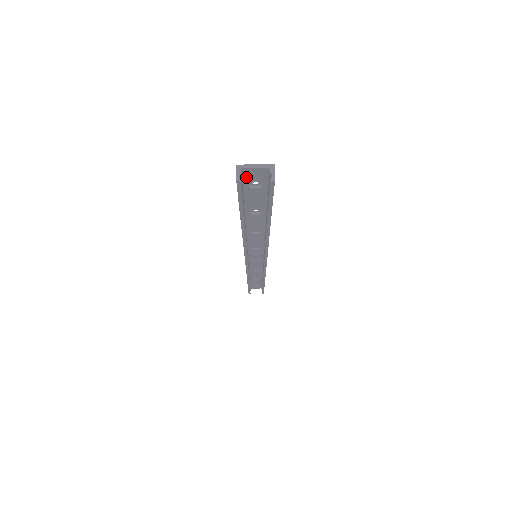
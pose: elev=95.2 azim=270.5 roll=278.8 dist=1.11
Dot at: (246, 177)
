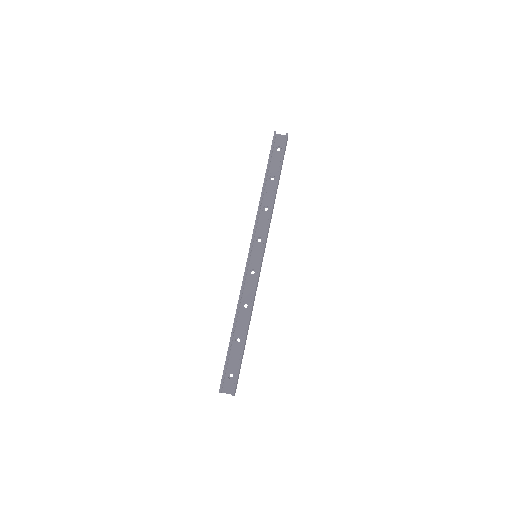
Dot at: (277, 142)
